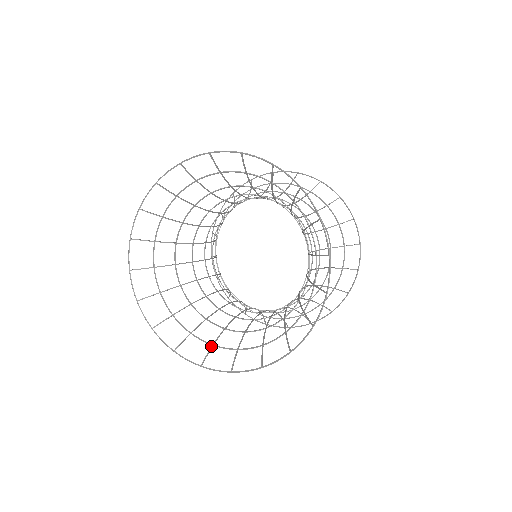
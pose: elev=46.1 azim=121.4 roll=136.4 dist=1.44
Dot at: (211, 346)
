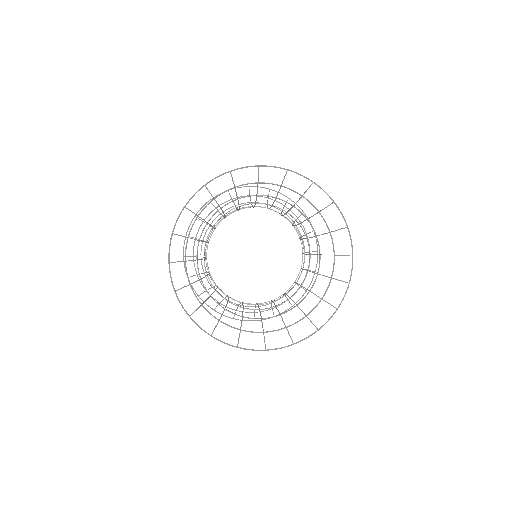
Dot at: (201, 305)
